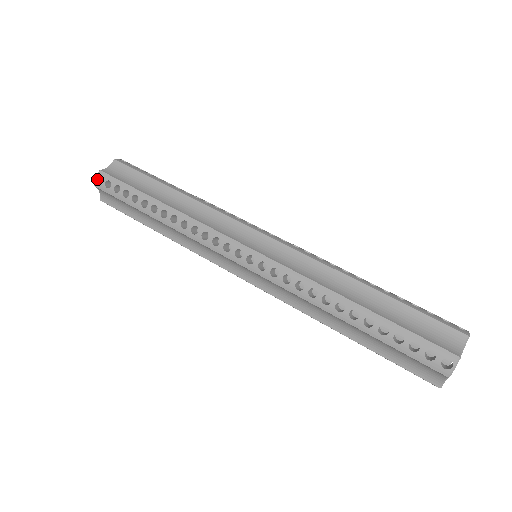
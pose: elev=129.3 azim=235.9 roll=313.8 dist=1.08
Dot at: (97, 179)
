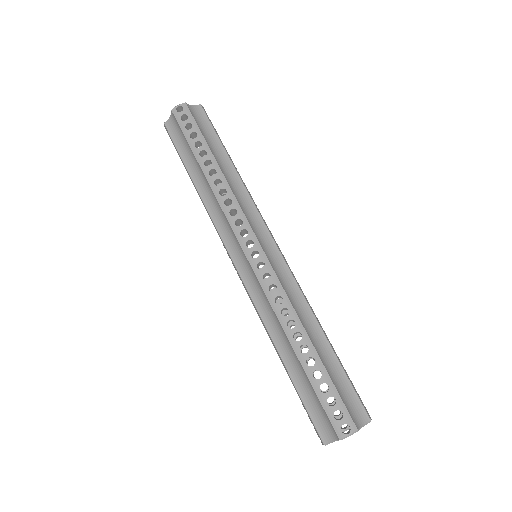
Dot at: (178, 107)
